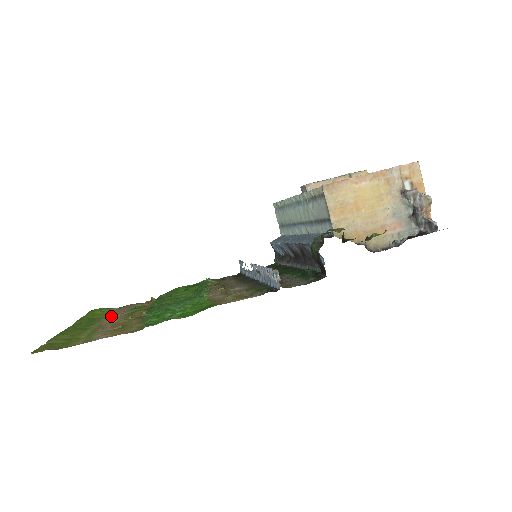
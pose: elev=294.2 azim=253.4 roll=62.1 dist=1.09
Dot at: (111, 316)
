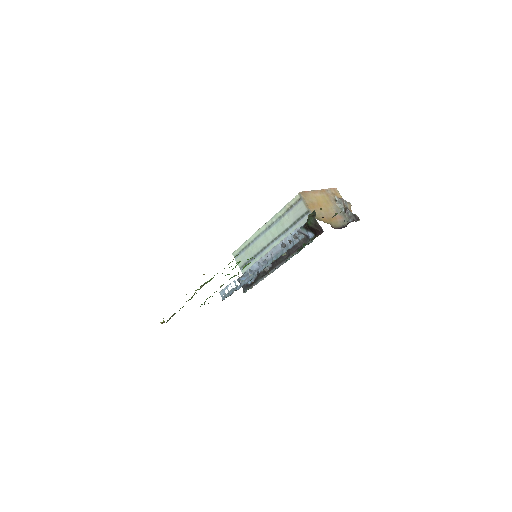
Dot at: occluded
